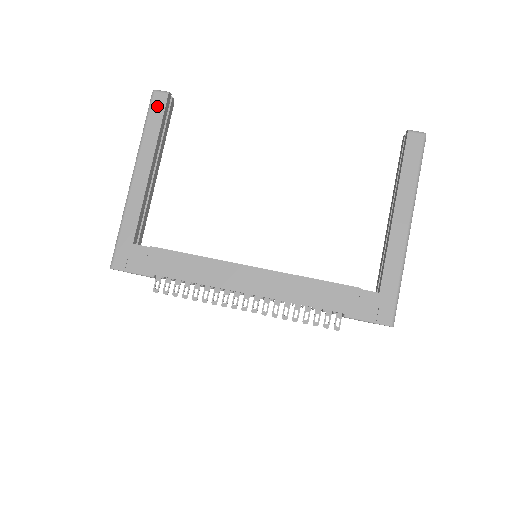
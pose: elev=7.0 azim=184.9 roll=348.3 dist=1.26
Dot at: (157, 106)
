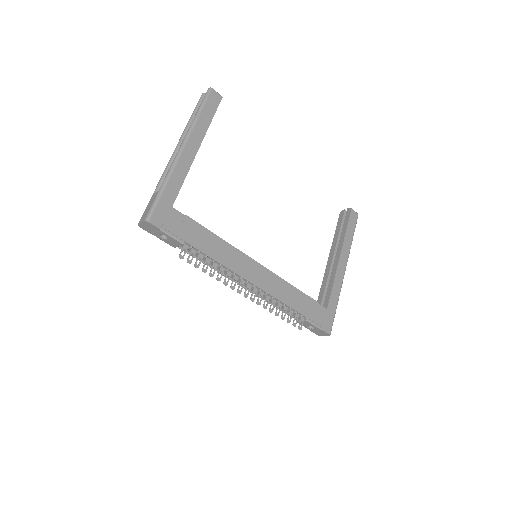
Dot at: (212, 102)
